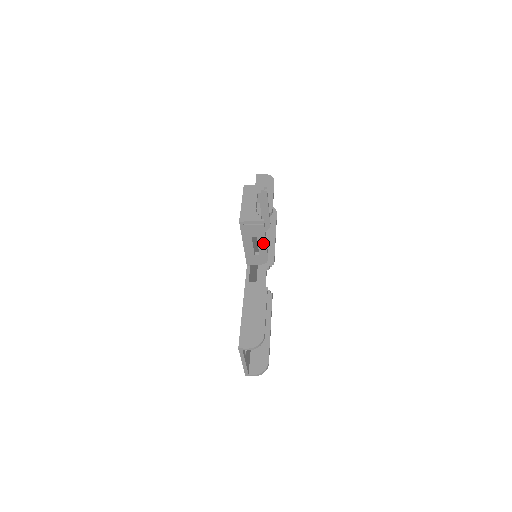
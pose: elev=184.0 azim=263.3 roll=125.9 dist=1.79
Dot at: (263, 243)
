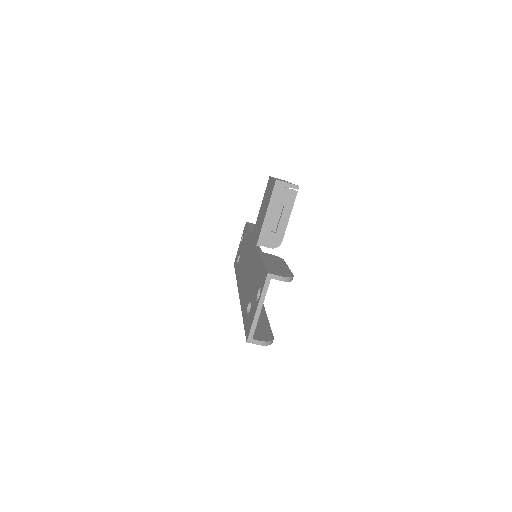
Dot at: (286, 217)
